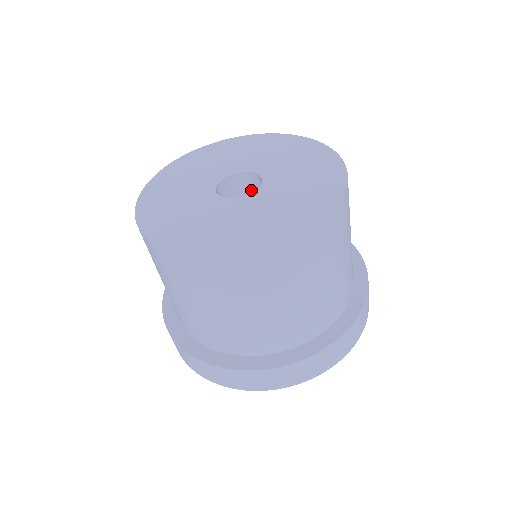
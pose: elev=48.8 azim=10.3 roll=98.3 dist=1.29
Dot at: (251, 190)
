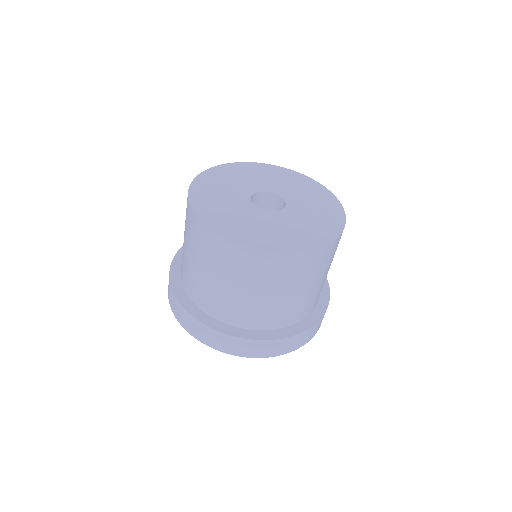
Dot at: (269, 206)
